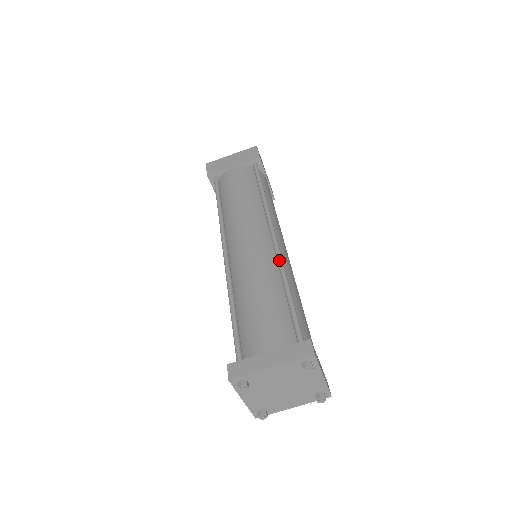
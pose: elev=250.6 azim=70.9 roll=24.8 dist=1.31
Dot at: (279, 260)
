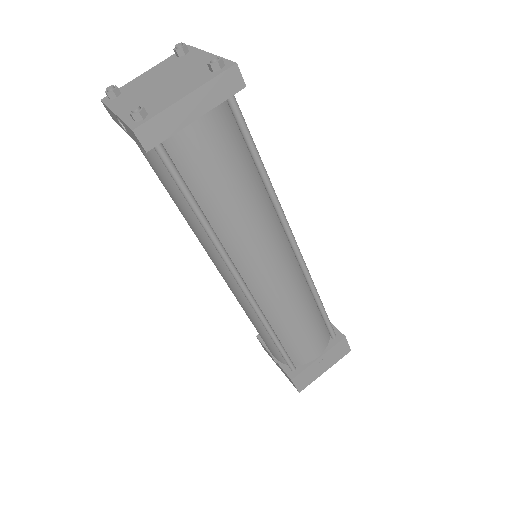
Dot at: occluded
